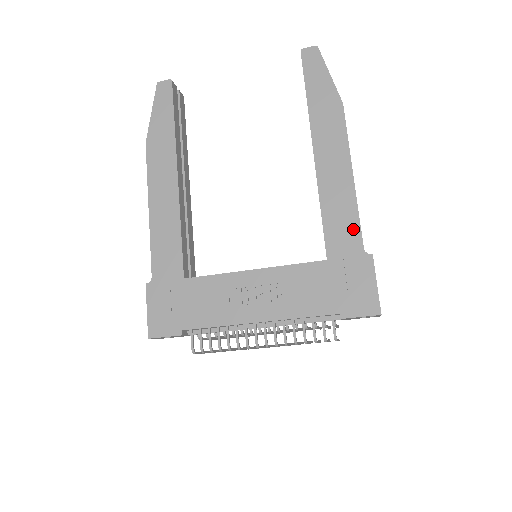
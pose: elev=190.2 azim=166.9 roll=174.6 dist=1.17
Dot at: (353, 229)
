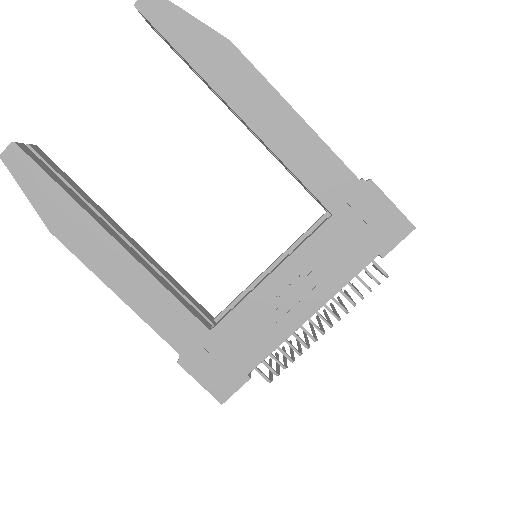
Dot at: (336, 168)
